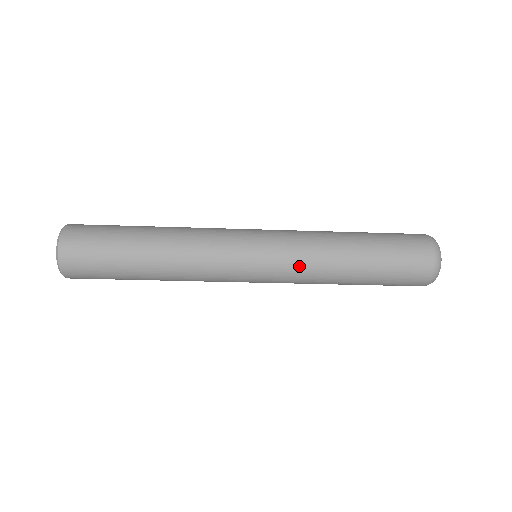
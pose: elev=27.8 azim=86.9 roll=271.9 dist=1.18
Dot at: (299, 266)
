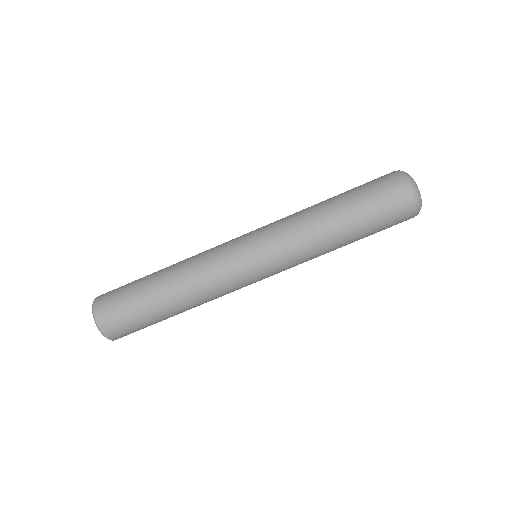
Dot at: (294, 252)
